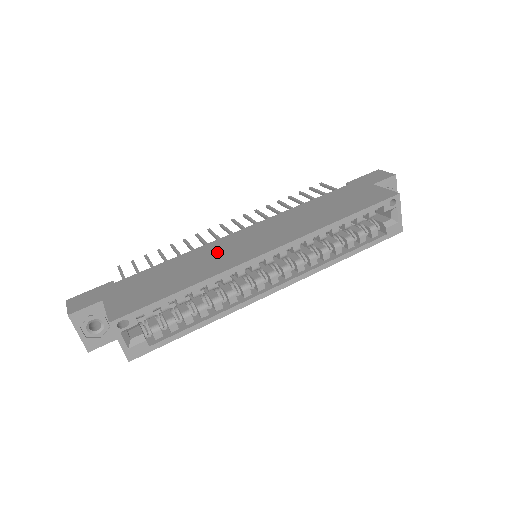
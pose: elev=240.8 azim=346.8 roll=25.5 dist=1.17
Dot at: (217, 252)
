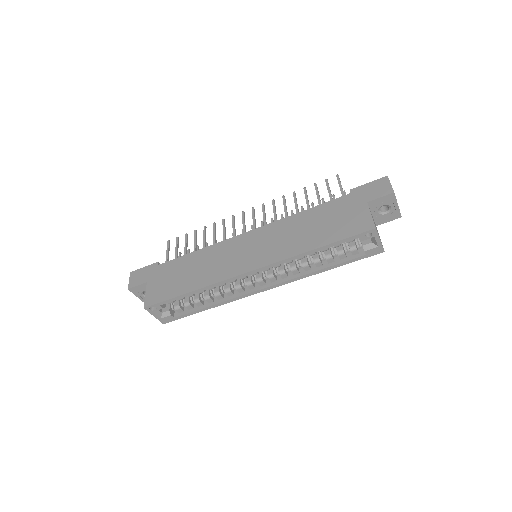
Dot at: (221, 256)
